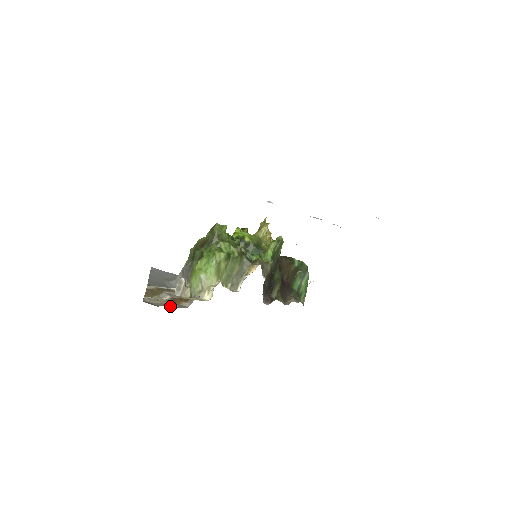
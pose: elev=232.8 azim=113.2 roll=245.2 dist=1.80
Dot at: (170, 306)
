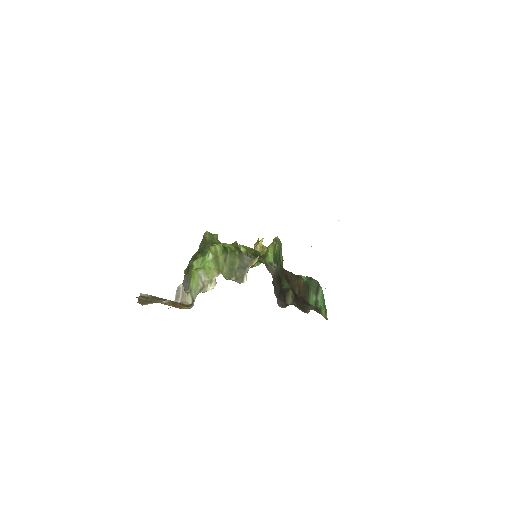
Dot at: occluded
